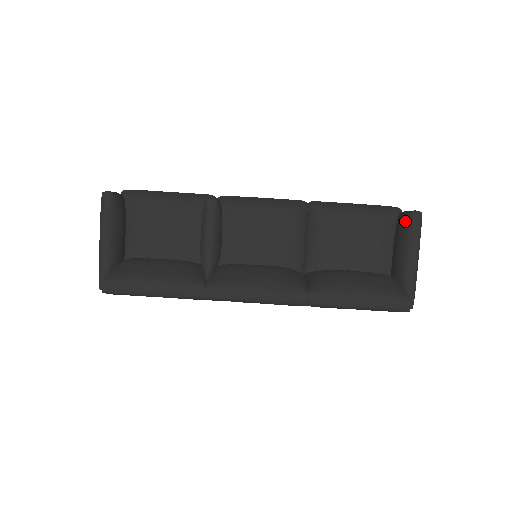
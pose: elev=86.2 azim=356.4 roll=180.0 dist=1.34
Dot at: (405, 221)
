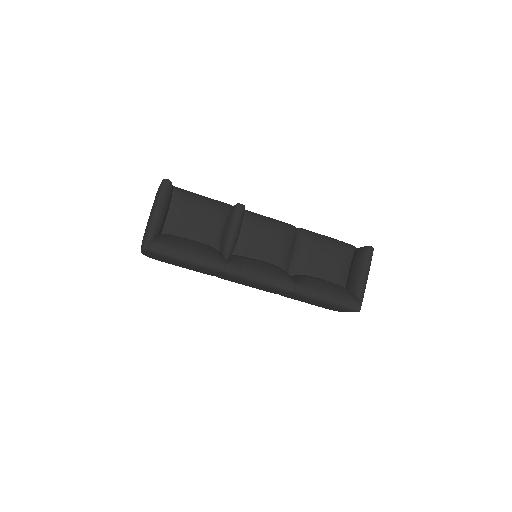
Dot at: (362, 252)
